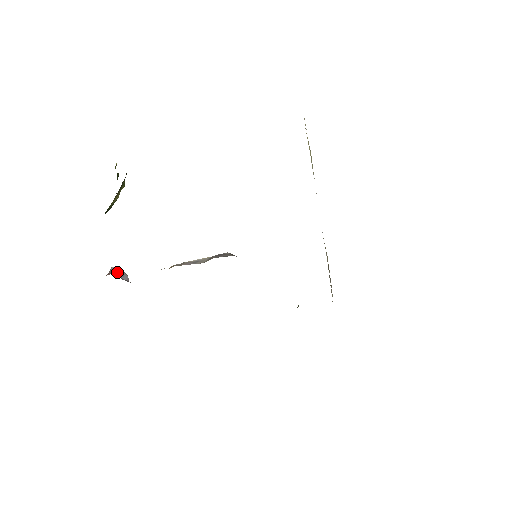
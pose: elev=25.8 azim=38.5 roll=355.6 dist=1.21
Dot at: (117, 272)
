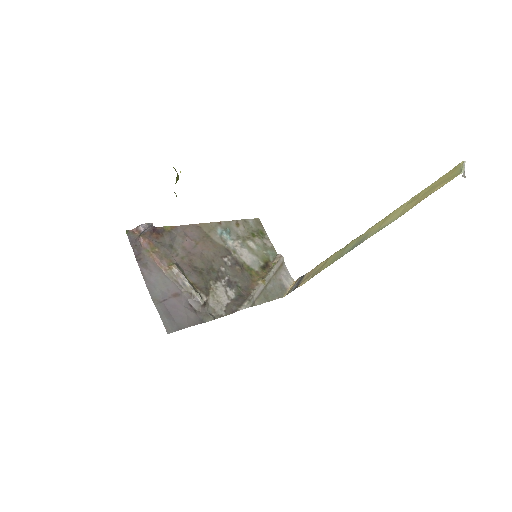
Dot at: (141, 233)
